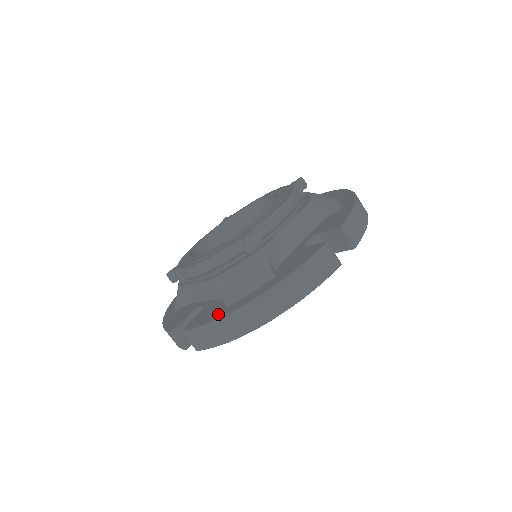
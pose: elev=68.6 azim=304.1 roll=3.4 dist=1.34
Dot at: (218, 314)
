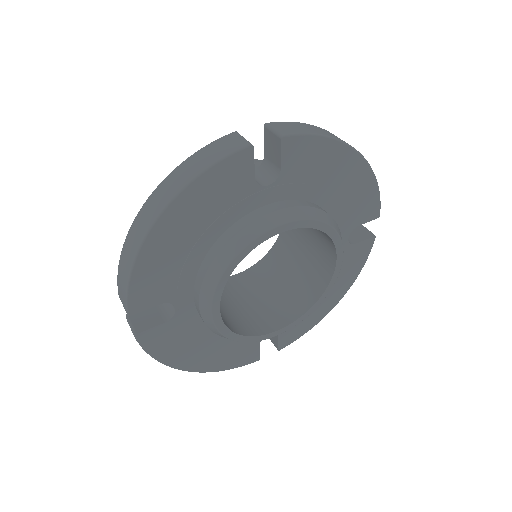
Dot at: occluded
